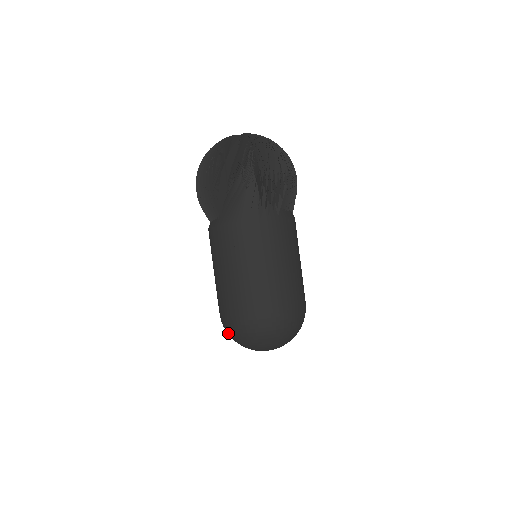
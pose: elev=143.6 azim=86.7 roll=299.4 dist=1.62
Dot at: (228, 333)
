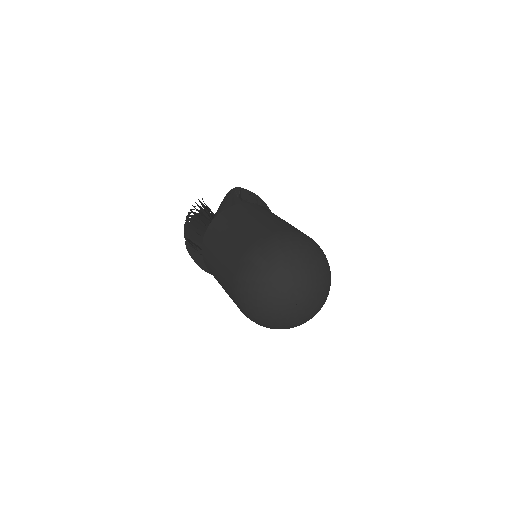
Dot at: (250, 277)
